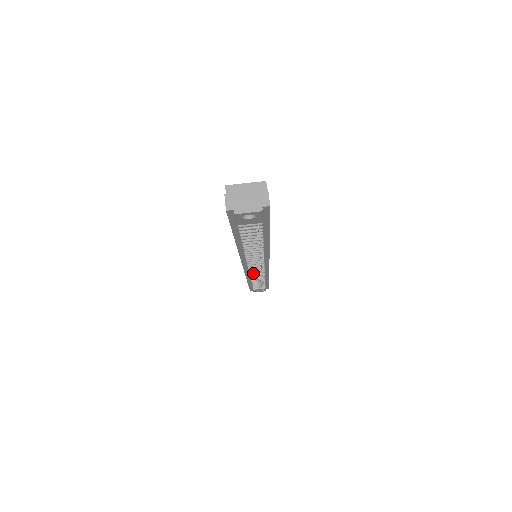
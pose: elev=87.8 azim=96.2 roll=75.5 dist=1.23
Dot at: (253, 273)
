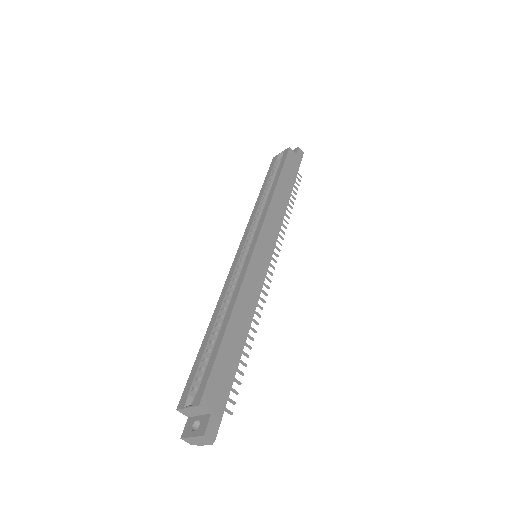
Dot at: occluded
